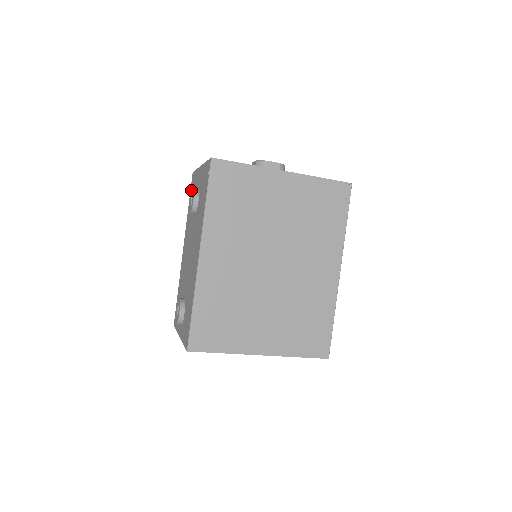
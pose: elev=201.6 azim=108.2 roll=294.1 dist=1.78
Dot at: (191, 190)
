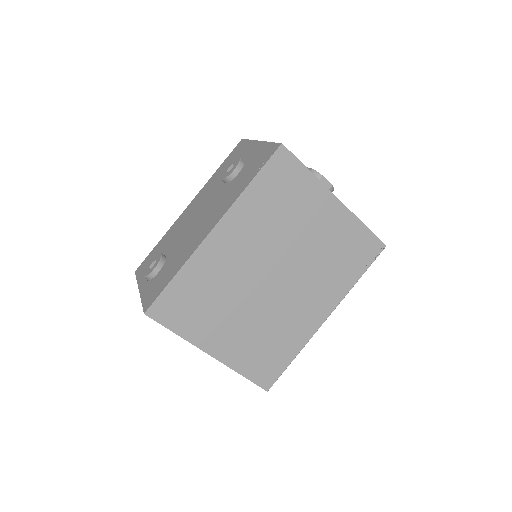
Dot at: (231, 155)
